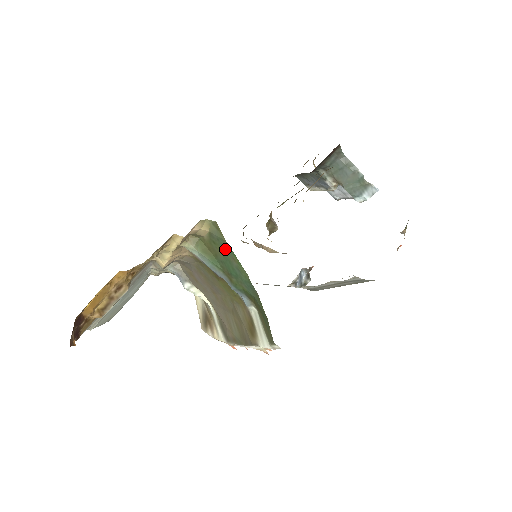
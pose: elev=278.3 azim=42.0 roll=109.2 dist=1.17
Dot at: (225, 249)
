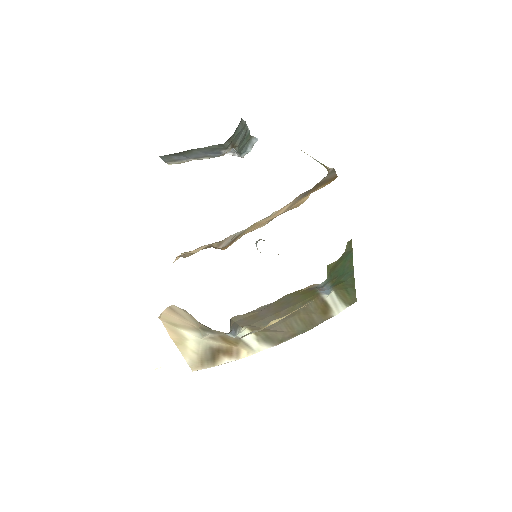
Dot at: (347, 258)
